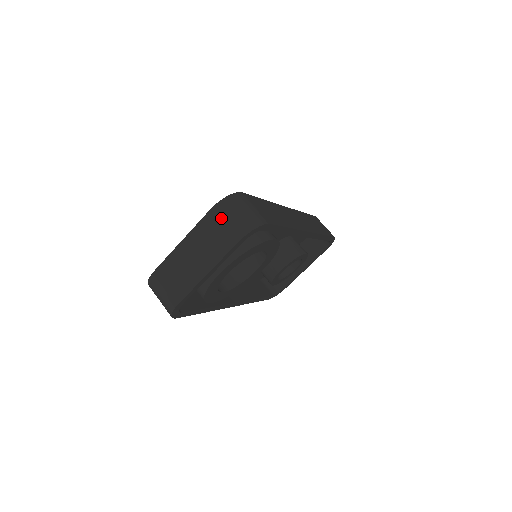
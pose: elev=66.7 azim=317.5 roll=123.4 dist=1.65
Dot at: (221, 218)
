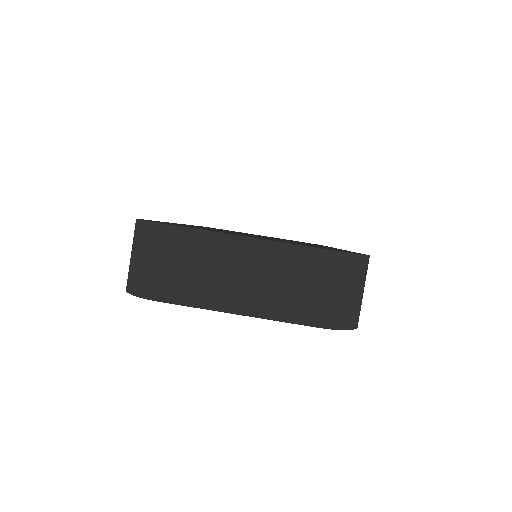
Dot at: (330, 276)
